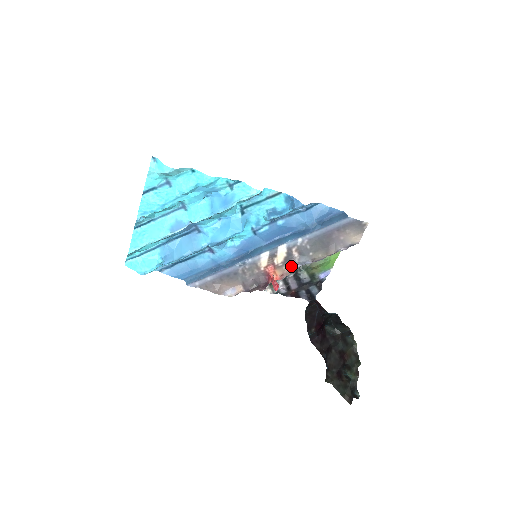
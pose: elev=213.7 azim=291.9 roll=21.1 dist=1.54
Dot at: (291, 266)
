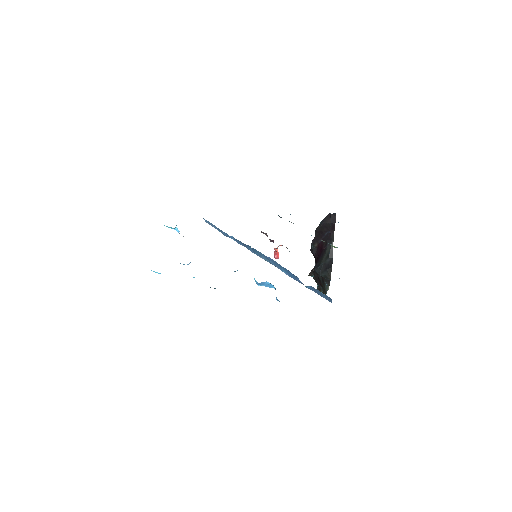
Dot at: occluded
